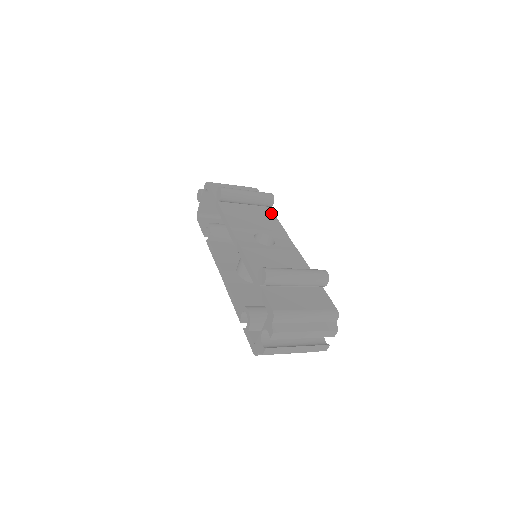
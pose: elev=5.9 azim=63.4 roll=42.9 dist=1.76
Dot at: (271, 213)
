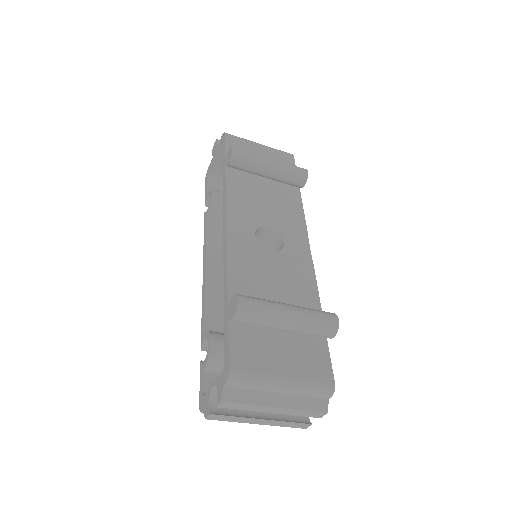
Dot at: (297, 198)
